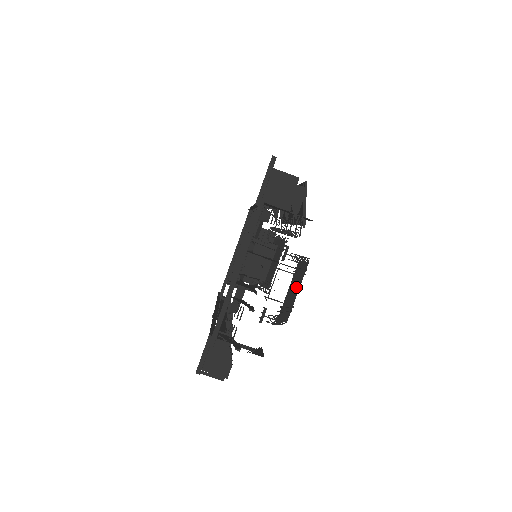
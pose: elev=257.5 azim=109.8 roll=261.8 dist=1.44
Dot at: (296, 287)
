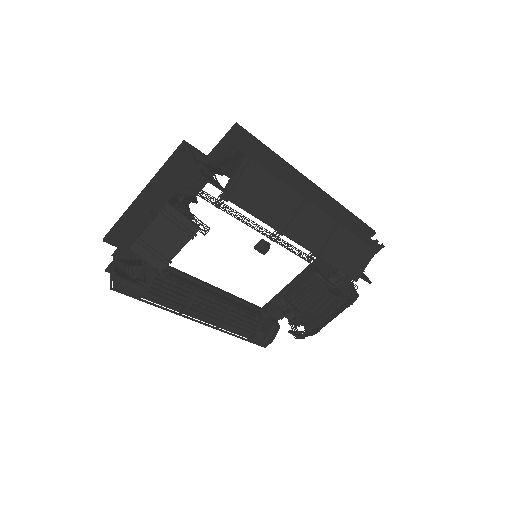
Dot at: (173, 239)
